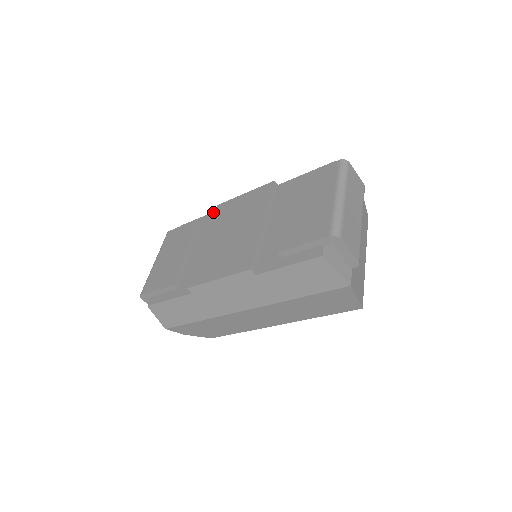
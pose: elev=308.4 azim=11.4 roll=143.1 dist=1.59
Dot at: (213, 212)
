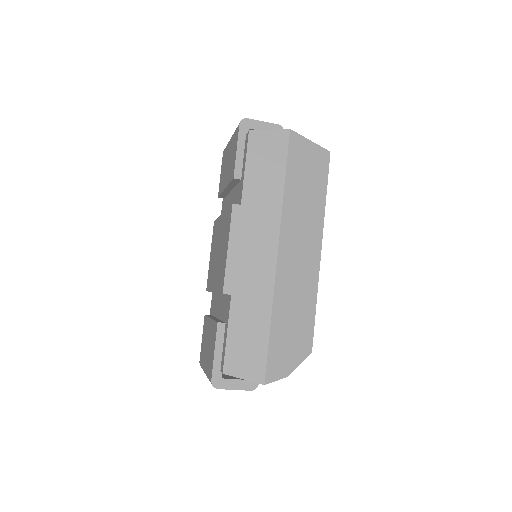
Dot at: (211, 303)
